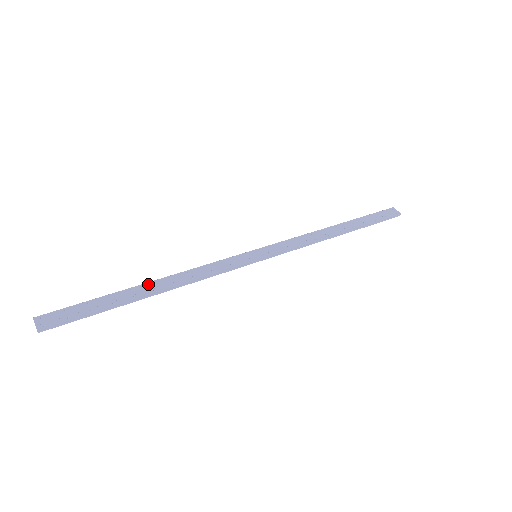
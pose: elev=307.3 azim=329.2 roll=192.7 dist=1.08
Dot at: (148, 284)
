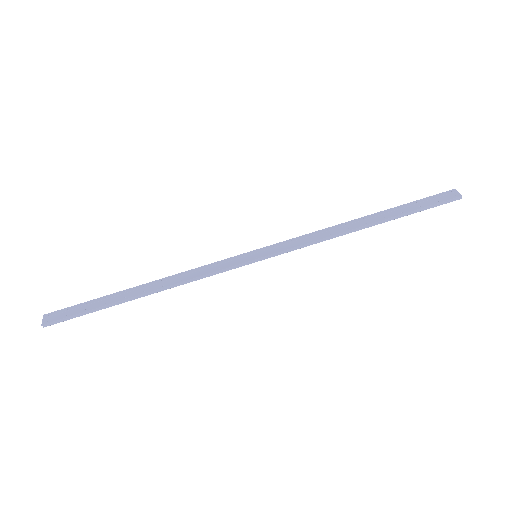
Dot at: (141, 286)
